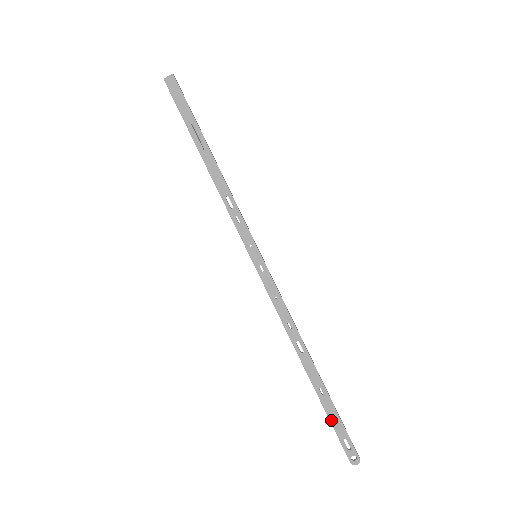
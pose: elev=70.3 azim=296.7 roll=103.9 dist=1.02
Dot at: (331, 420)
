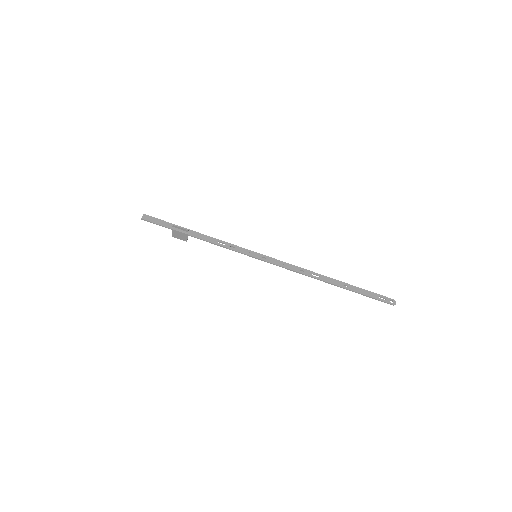
Dot at: (364, 294)
